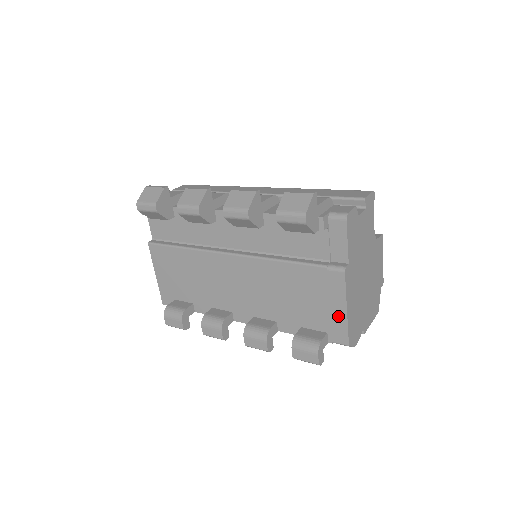
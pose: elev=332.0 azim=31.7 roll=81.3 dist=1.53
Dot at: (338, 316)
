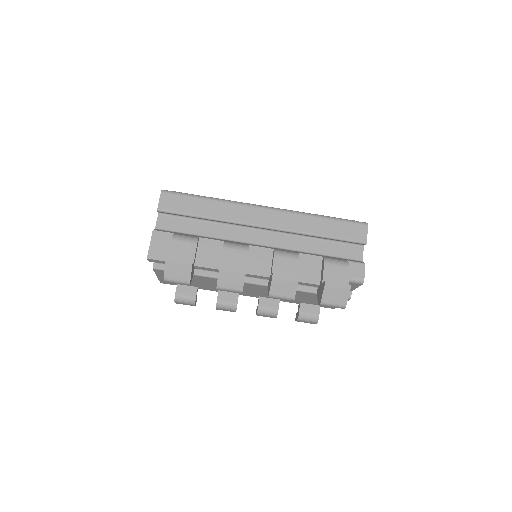
Dot at: occluded
